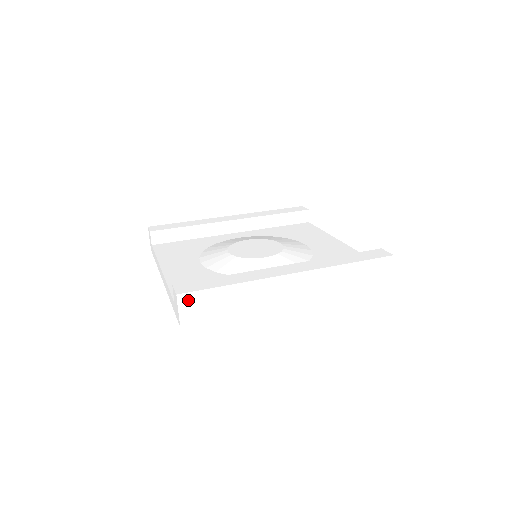
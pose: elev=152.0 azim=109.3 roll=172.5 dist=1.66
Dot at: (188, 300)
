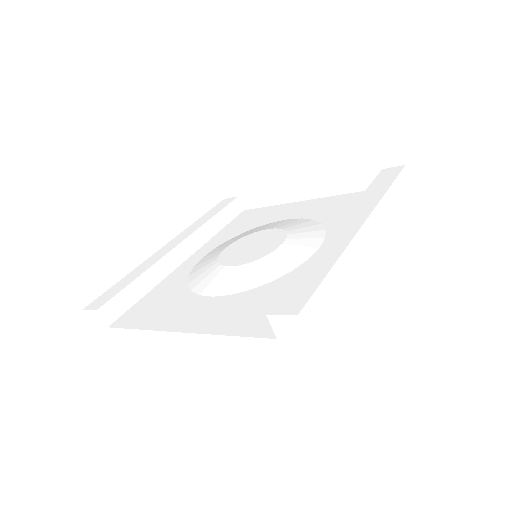
Dot at: (309, 315)
